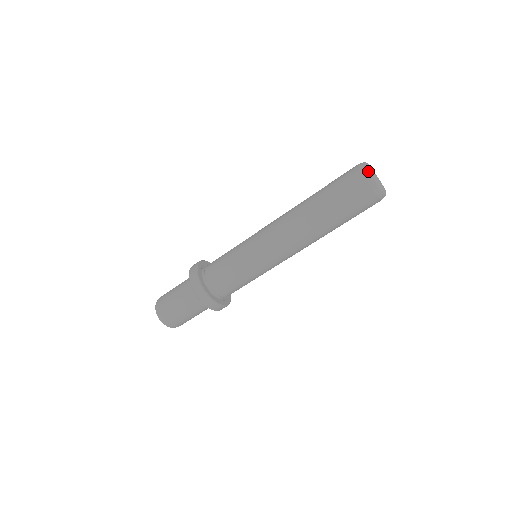
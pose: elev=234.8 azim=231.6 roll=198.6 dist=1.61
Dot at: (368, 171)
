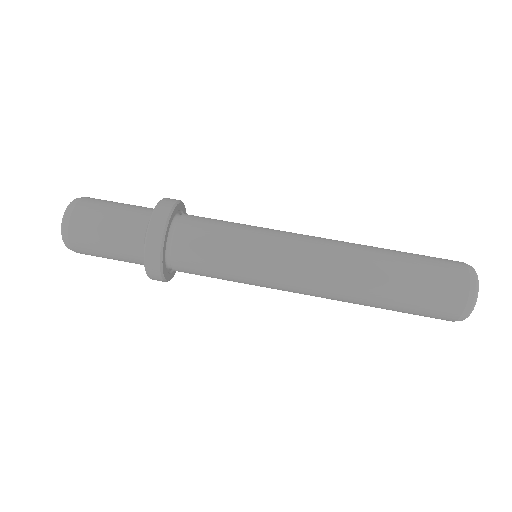
Dot at: occluded
